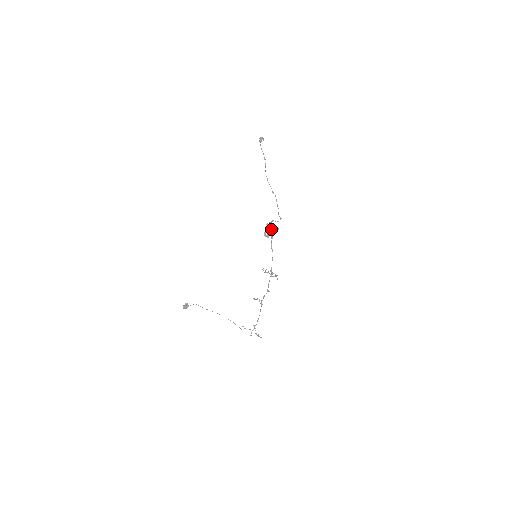
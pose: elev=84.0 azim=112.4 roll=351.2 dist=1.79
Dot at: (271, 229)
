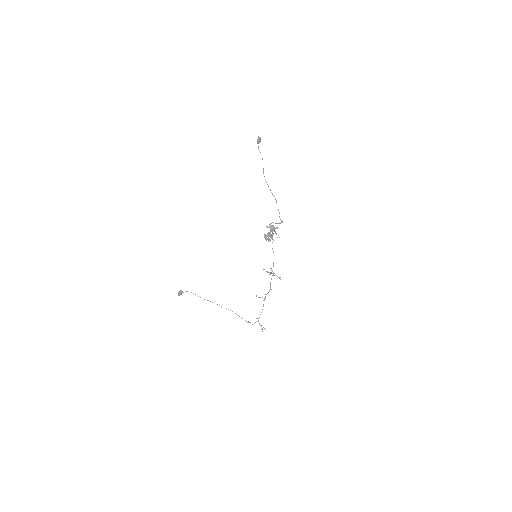
Dot at: (271, 230)
